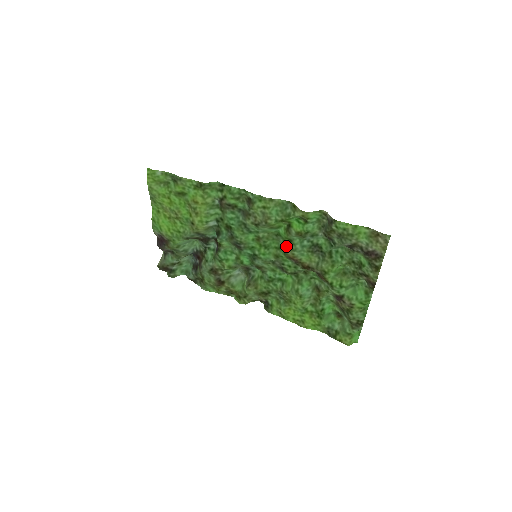
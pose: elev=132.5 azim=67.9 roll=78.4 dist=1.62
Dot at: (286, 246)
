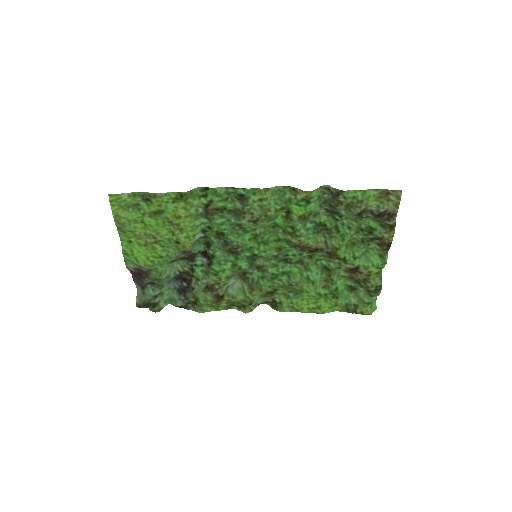
Dot at: (288, 235)
